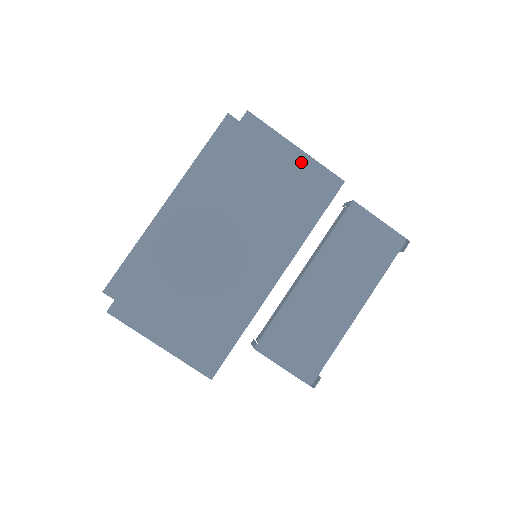
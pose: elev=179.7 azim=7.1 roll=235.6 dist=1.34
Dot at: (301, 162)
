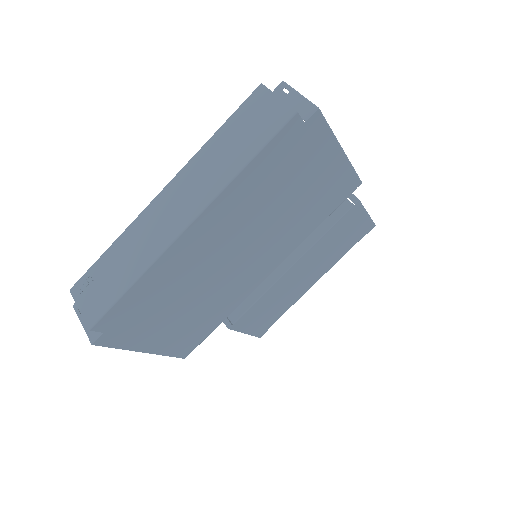
Dot at: (339, 168)
